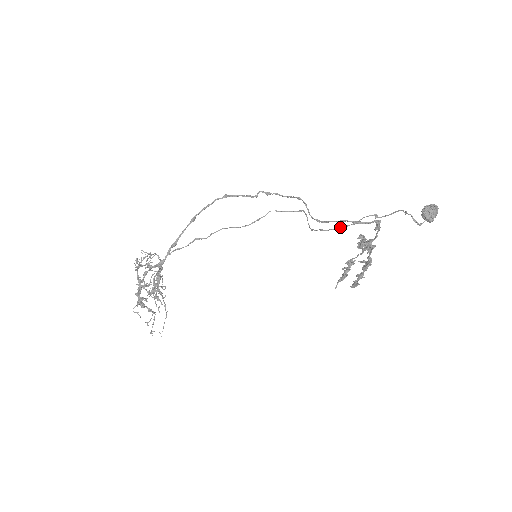
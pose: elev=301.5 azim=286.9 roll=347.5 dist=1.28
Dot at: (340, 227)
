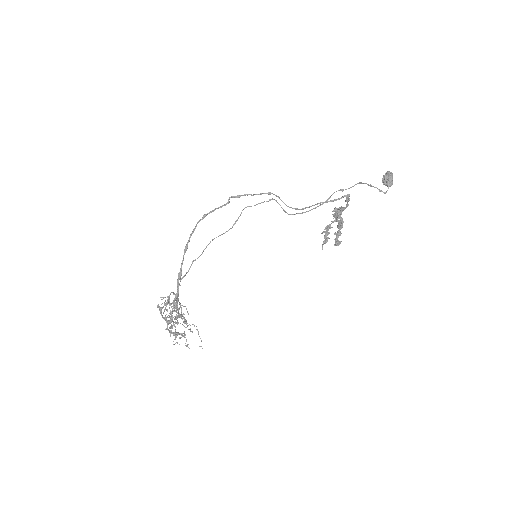
Dot at: (316, 207)
